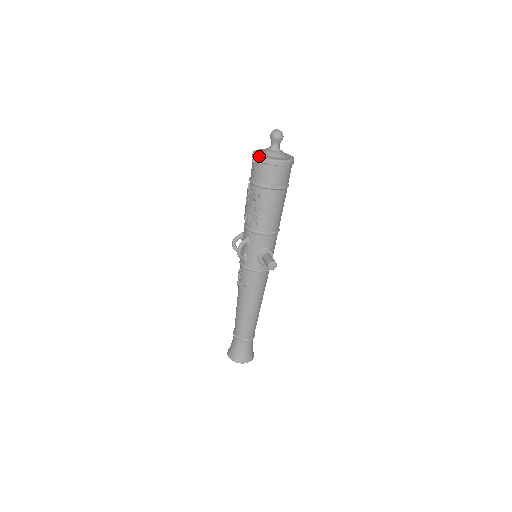
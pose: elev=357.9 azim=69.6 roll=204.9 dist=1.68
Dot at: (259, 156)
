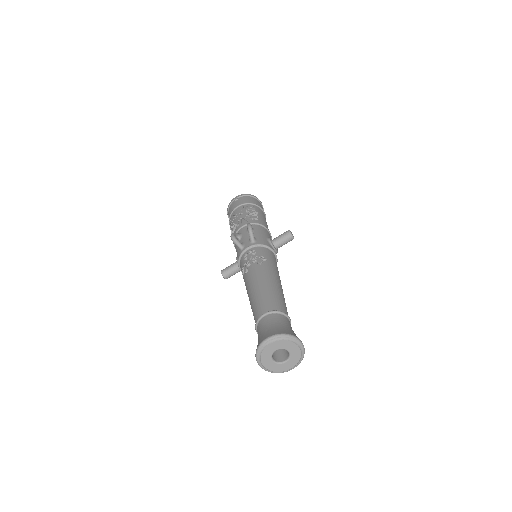
Dot at: (243, 194)
